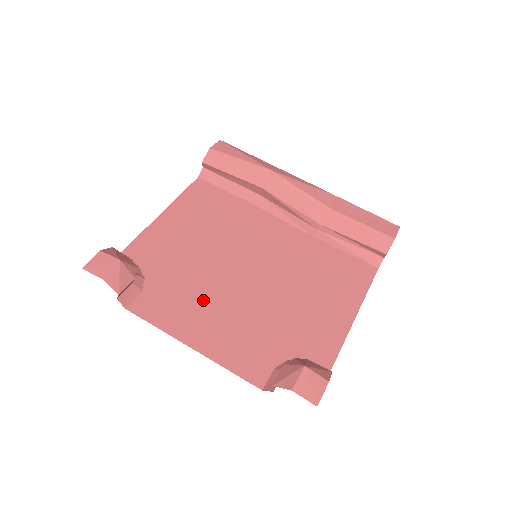
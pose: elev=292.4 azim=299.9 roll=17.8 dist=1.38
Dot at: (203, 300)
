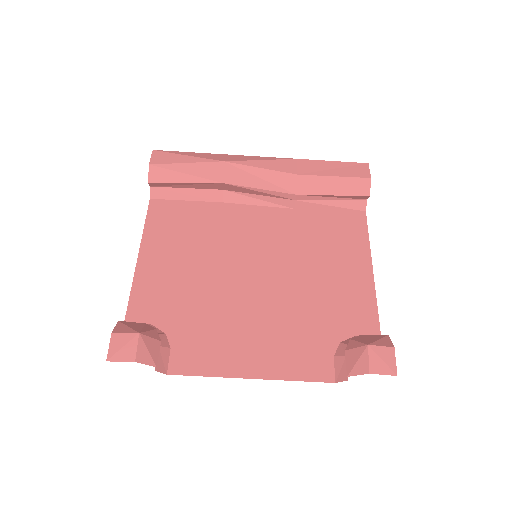
Dot at: (233, 326)
